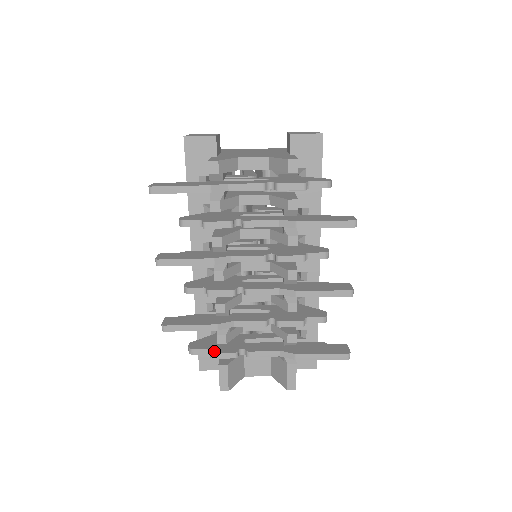
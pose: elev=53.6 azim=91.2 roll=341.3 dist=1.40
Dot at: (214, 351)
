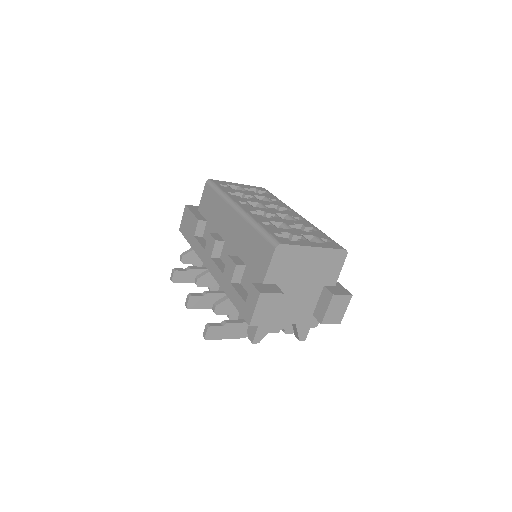
Dot at: occluded
